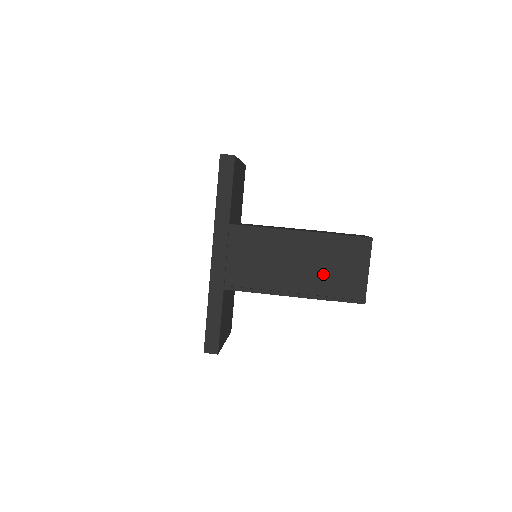
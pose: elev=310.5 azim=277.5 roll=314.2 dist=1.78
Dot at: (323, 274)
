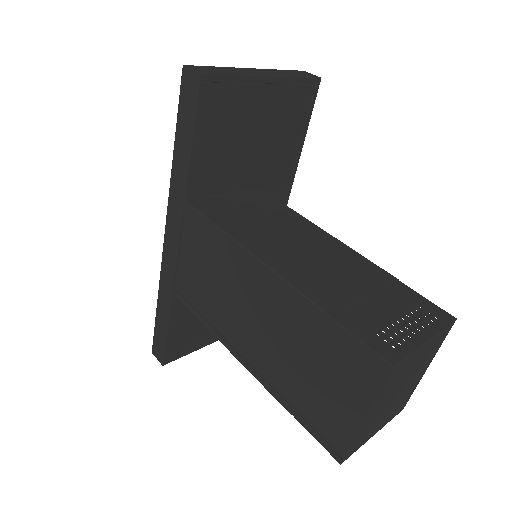
Dot at: (289, 363)
